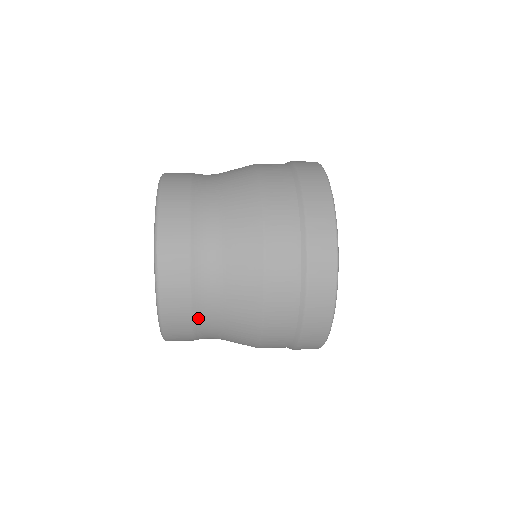
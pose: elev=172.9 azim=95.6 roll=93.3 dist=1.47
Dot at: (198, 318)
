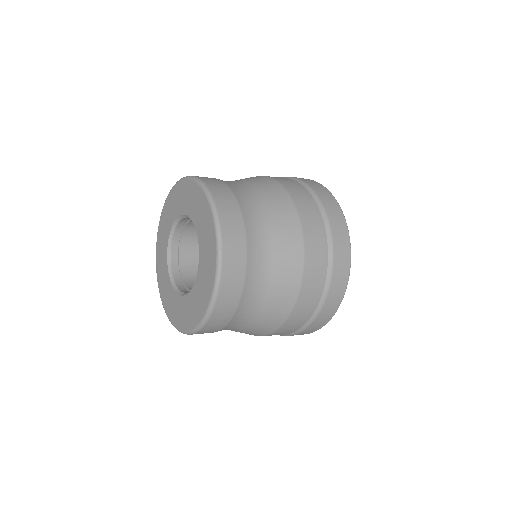
Dot at: (250, 240)
